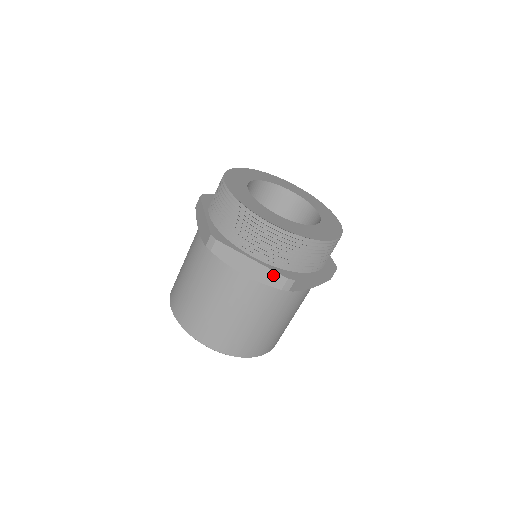
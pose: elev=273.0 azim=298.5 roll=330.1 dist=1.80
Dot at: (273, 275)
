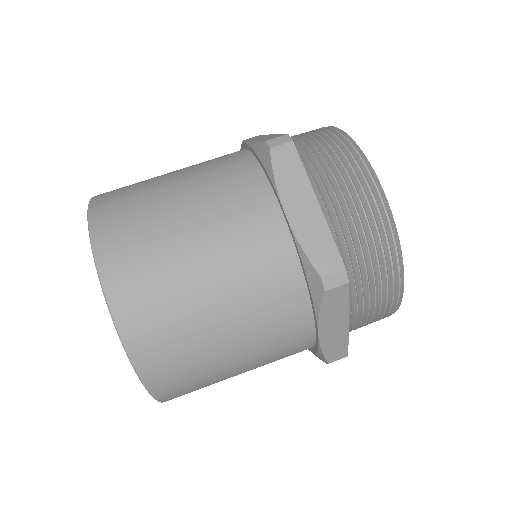
Dot at: (342, 347)
